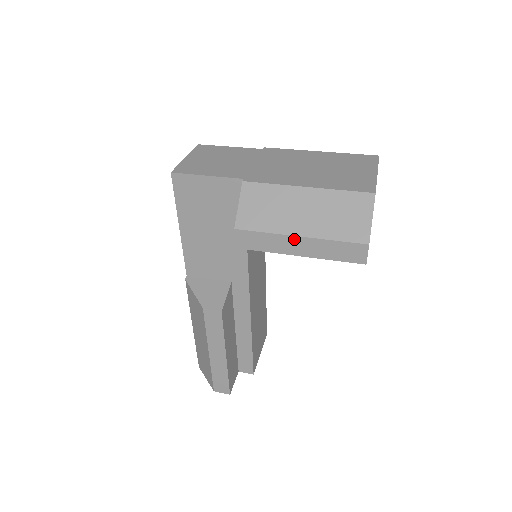
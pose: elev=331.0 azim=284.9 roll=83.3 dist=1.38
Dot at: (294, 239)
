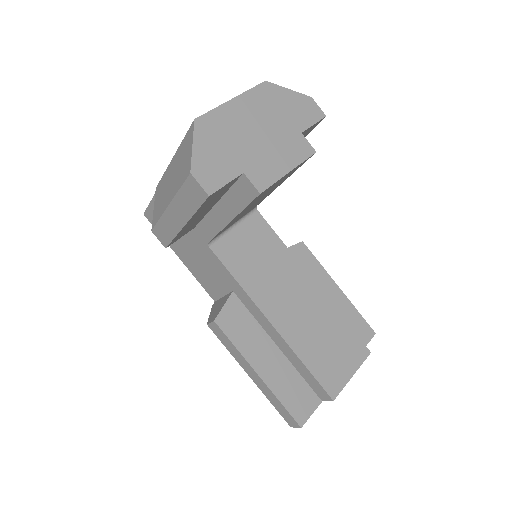
Dot at: (169, 211)
